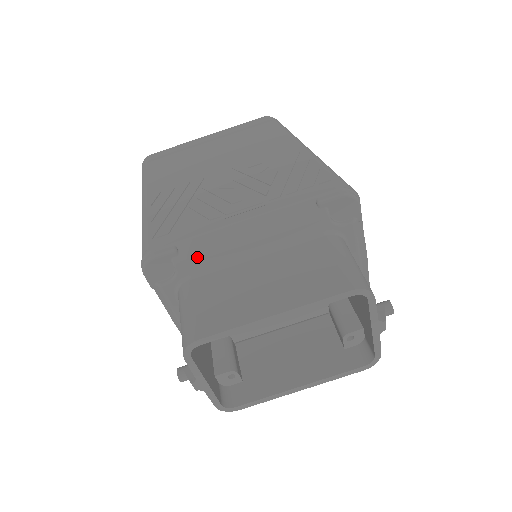
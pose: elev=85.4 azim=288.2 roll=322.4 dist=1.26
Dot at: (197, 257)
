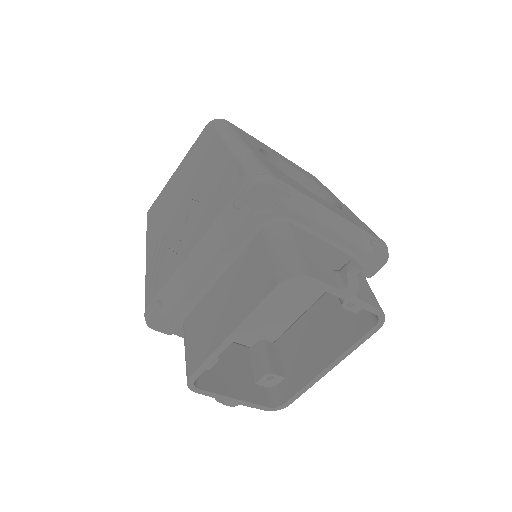
Dot at: (176, 301)
